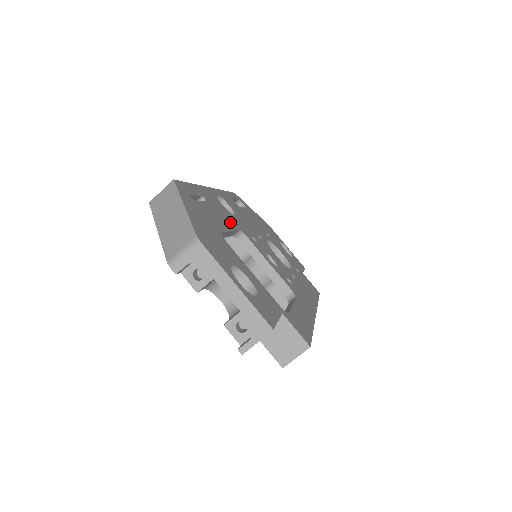
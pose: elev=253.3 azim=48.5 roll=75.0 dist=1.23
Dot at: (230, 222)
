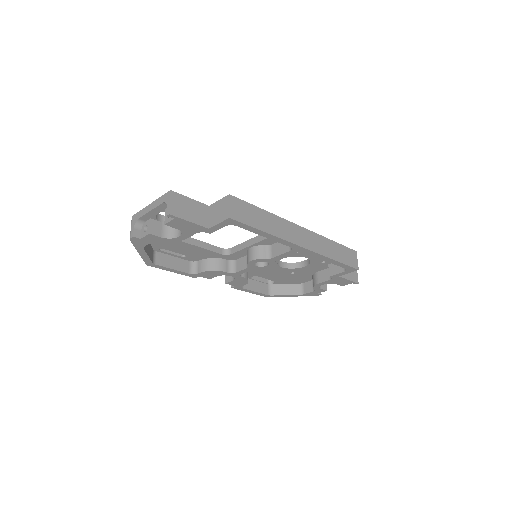
Dot at: occluded
